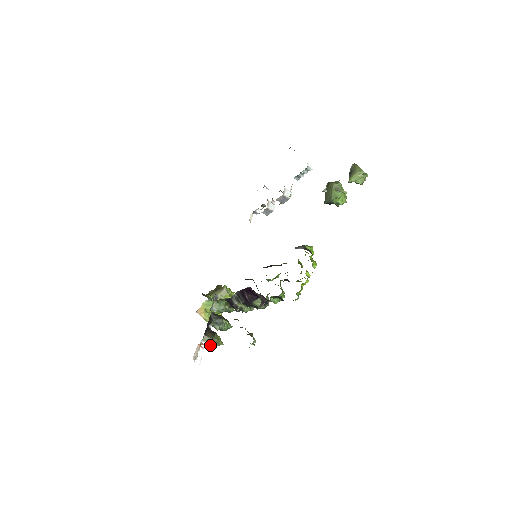
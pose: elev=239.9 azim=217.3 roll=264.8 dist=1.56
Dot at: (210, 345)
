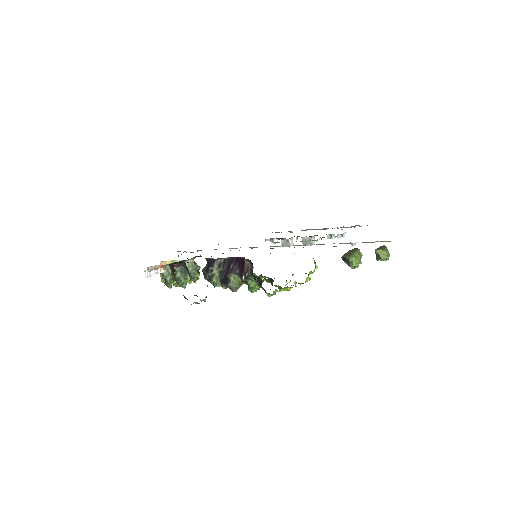
Dot at: (164, 277)
